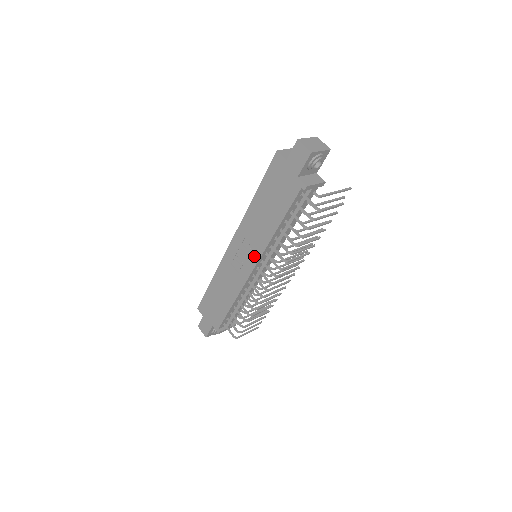
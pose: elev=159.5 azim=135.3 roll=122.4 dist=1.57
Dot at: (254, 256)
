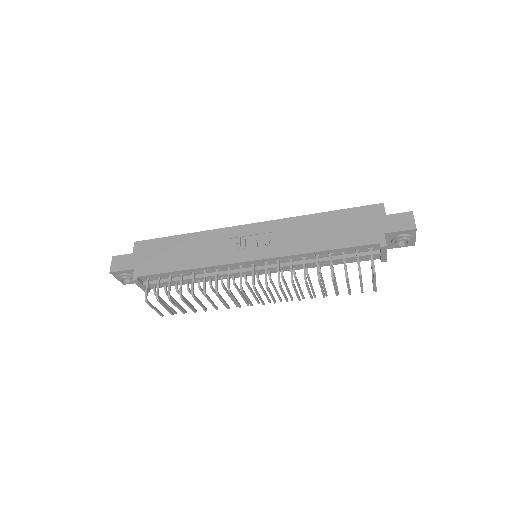
Dot at: (267, 252)
